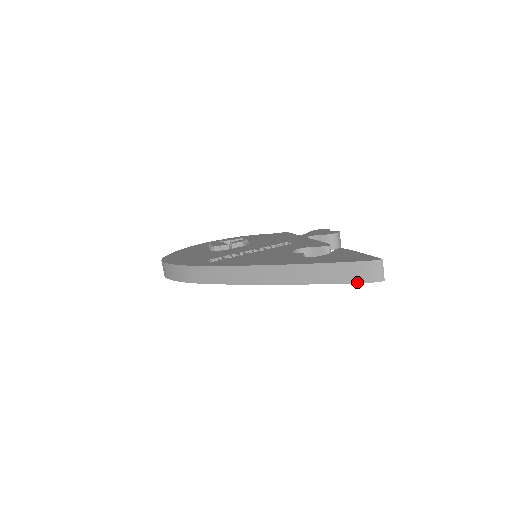
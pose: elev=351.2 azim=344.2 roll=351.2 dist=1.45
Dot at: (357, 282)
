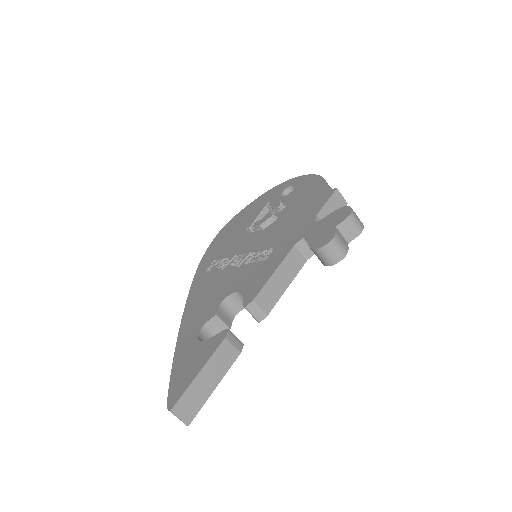
Dot at: occluded
